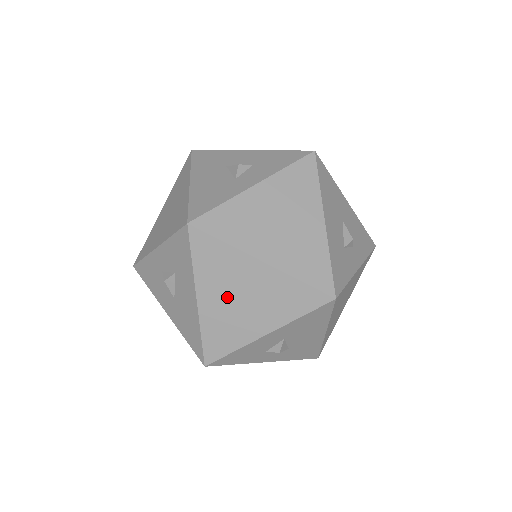
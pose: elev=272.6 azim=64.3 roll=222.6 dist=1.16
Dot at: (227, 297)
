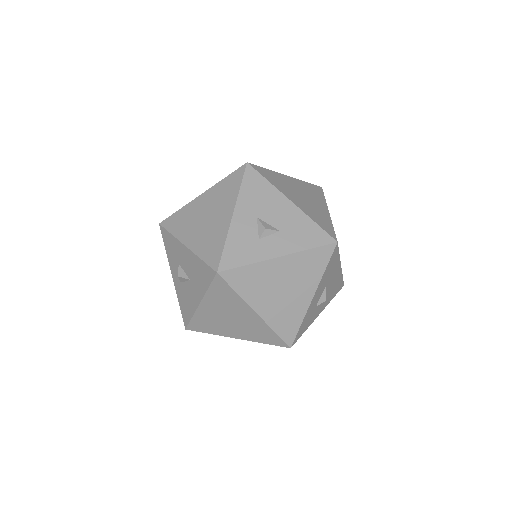
Dot at: (198, 226)
